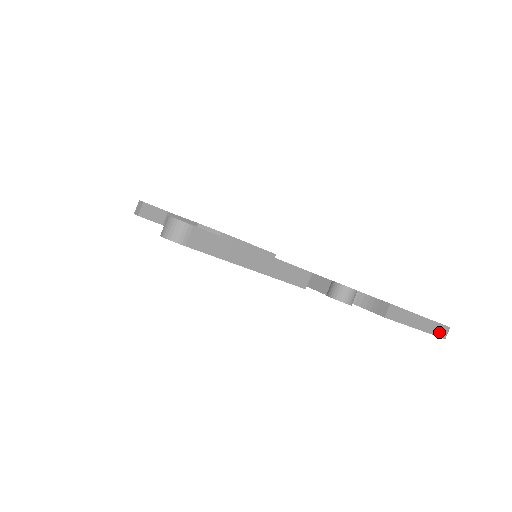
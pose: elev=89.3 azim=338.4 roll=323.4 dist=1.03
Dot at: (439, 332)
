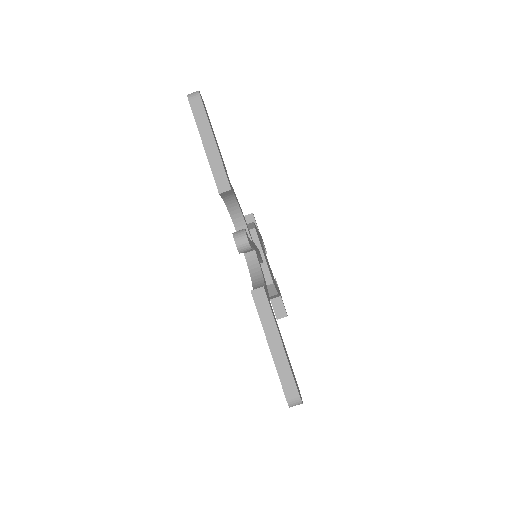
Dot at: (286, 383)
